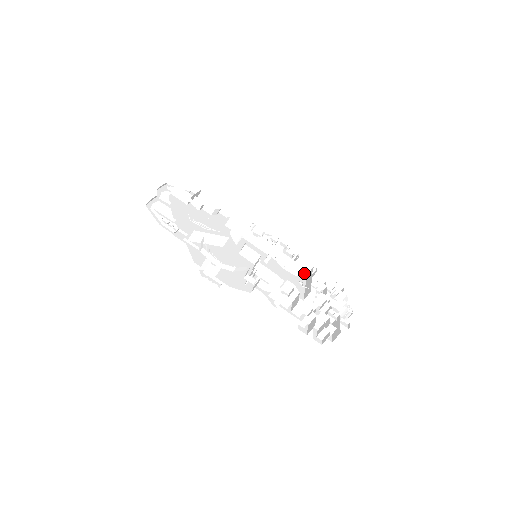
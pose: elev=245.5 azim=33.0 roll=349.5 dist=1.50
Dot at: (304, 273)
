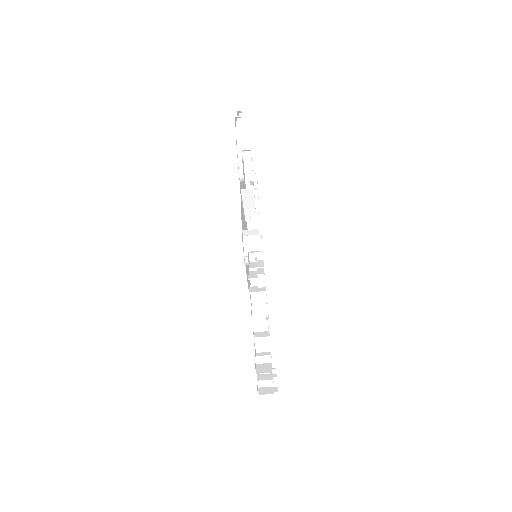
Dot at: occluded
